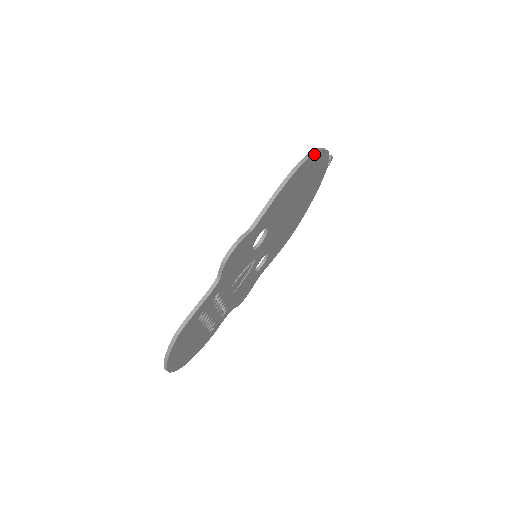
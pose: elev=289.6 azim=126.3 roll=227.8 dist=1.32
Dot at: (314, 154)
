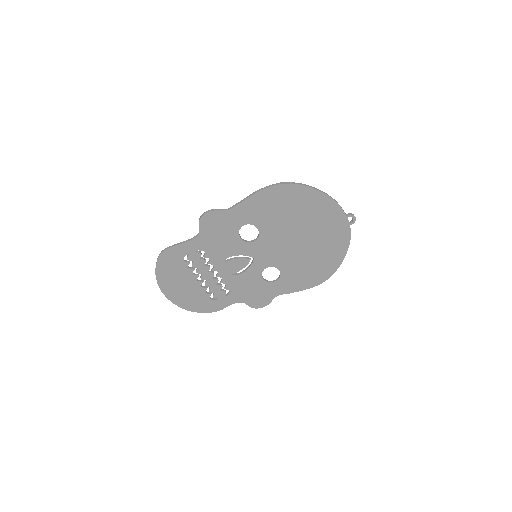
Dot at: (301, 186)
